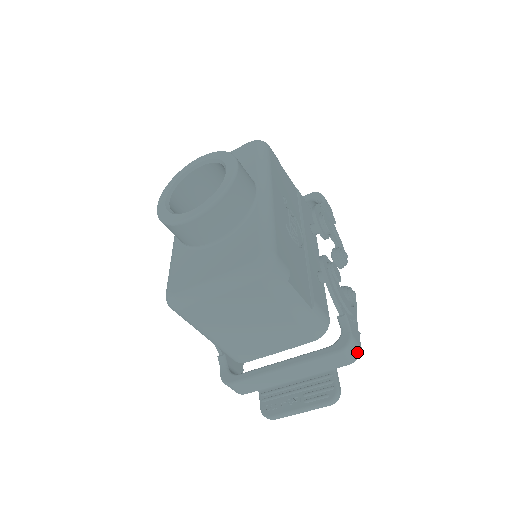
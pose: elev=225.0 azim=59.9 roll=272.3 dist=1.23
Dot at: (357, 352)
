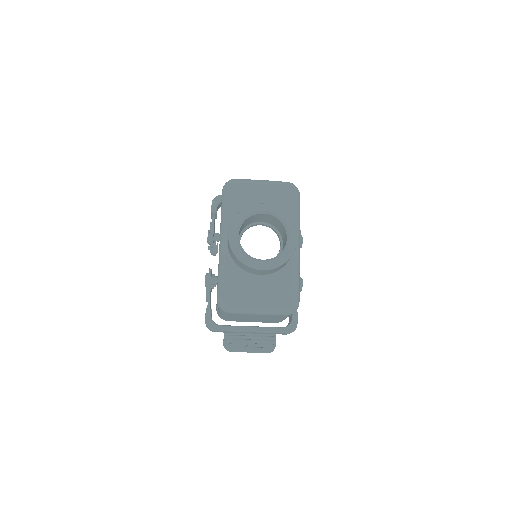
Dot at: occluded
